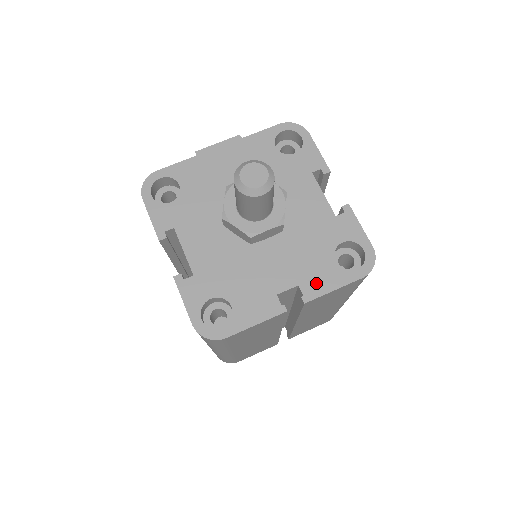
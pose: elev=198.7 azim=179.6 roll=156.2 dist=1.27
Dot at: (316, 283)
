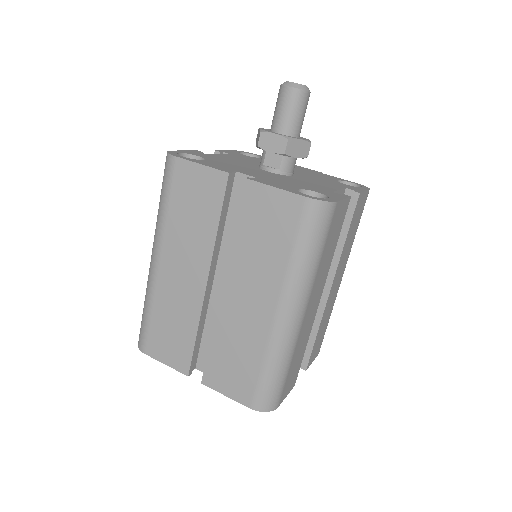
Dot at: (268, 182)
